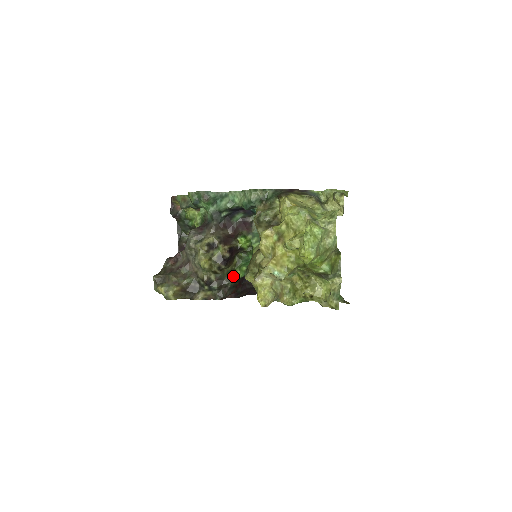
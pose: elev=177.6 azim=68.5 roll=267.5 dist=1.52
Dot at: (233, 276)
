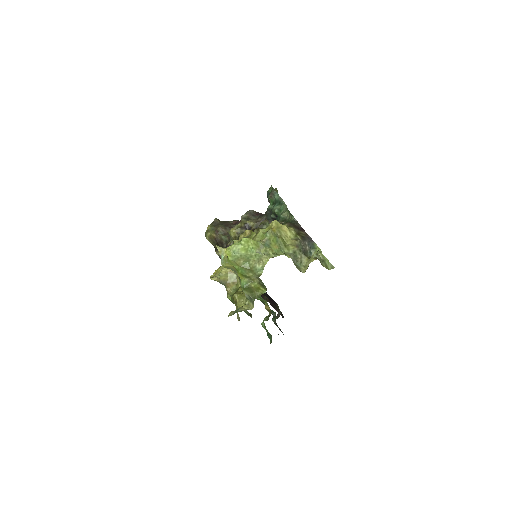
Dot at: occluded
